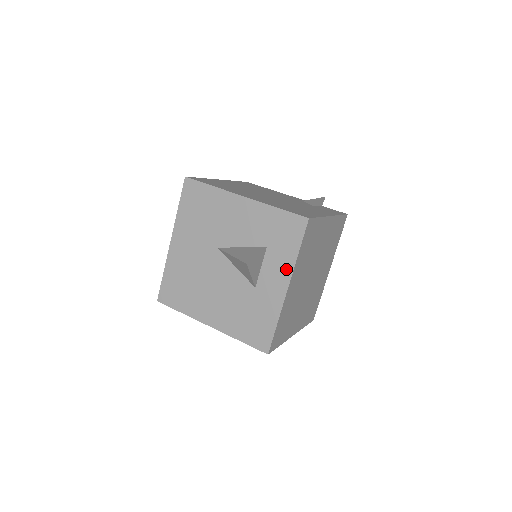
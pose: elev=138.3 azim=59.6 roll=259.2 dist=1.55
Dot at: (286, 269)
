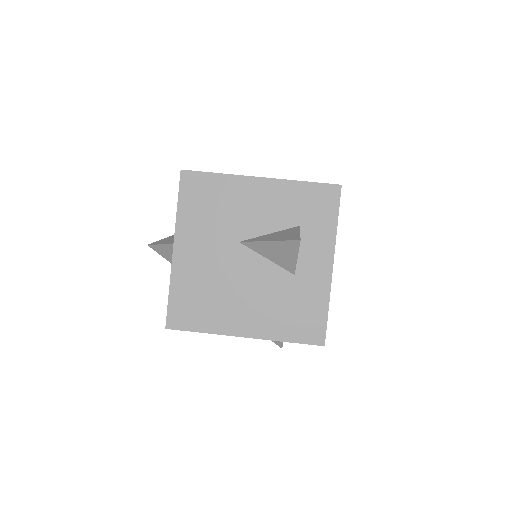
Dot at: (327, 244)
